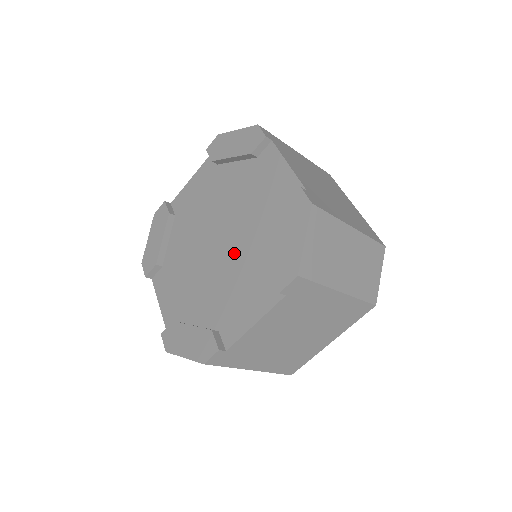
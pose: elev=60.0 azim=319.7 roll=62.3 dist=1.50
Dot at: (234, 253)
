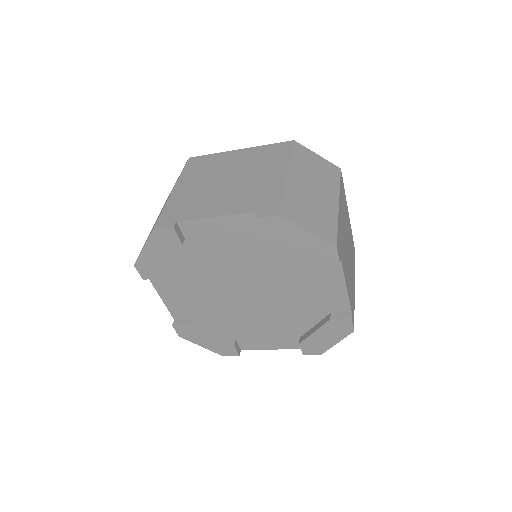
Dot at: (264, 309)
